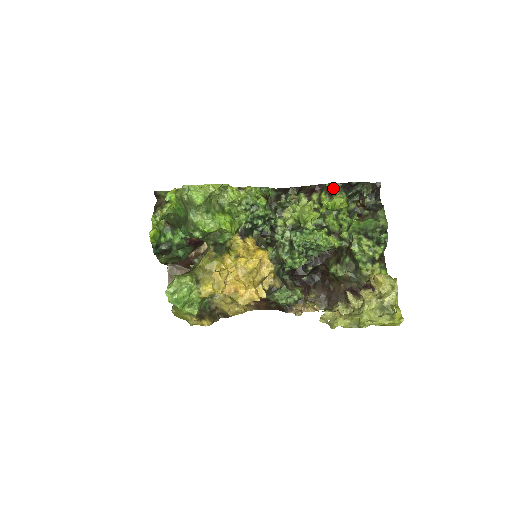
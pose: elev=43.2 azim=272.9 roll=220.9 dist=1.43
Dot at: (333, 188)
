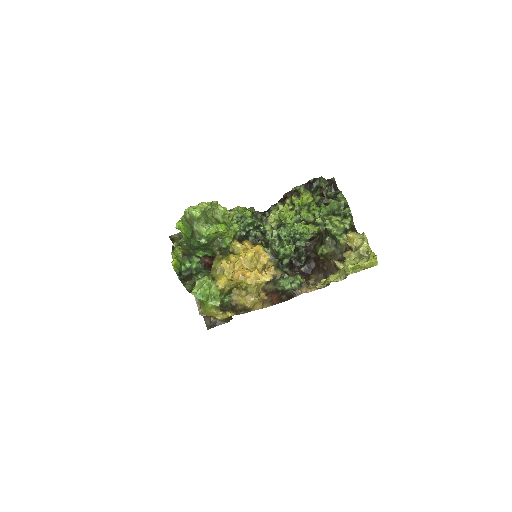
Dot at: (299, 190)
